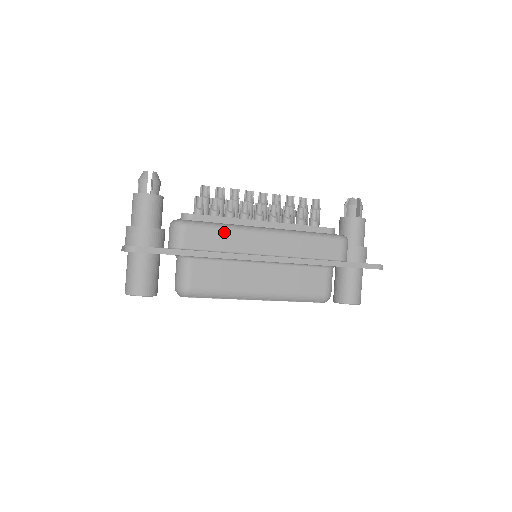
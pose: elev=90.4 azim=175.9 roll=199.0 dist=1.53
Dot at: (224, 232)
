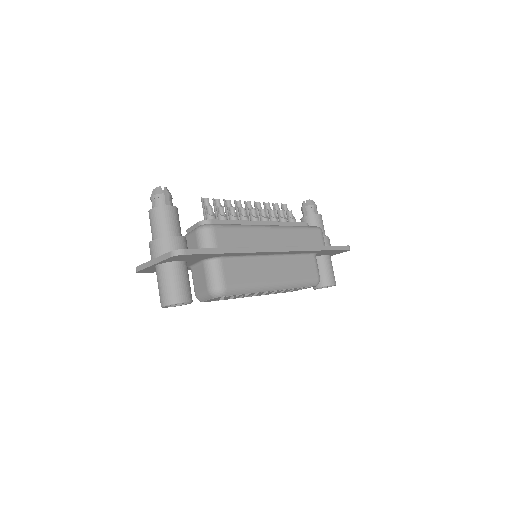
Dot at: (243, 231)
